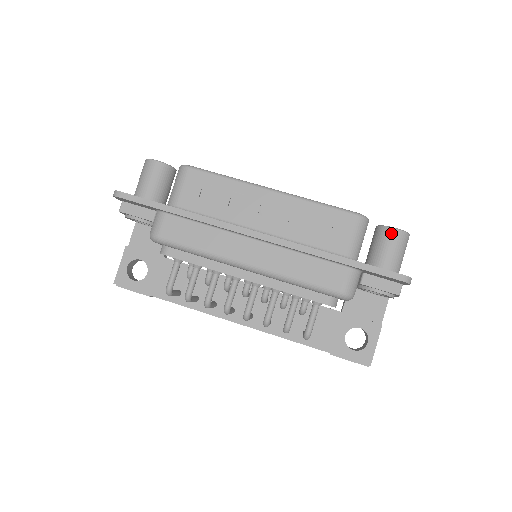
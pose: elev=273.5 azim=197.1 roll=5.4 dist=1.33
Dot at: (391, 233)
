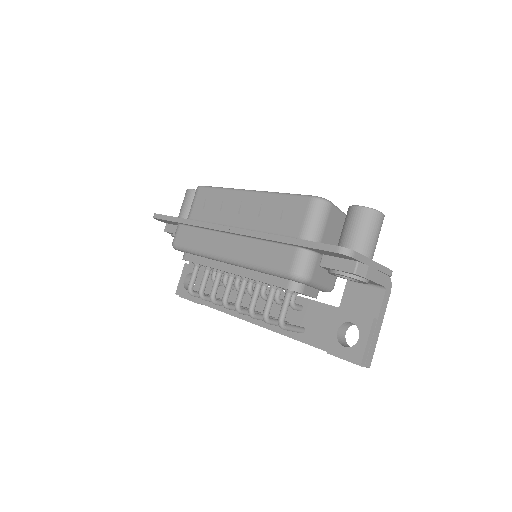
Dot at: (353, 211)
